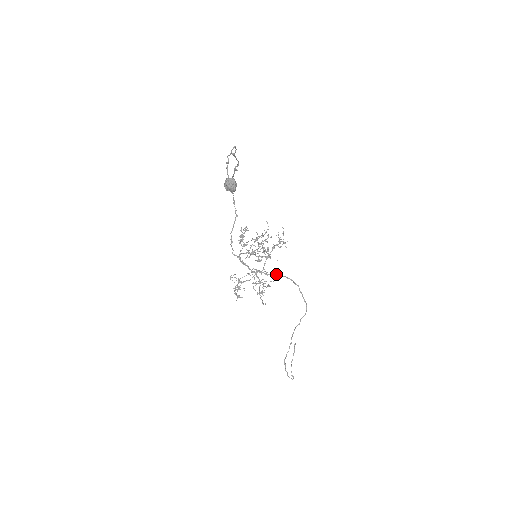
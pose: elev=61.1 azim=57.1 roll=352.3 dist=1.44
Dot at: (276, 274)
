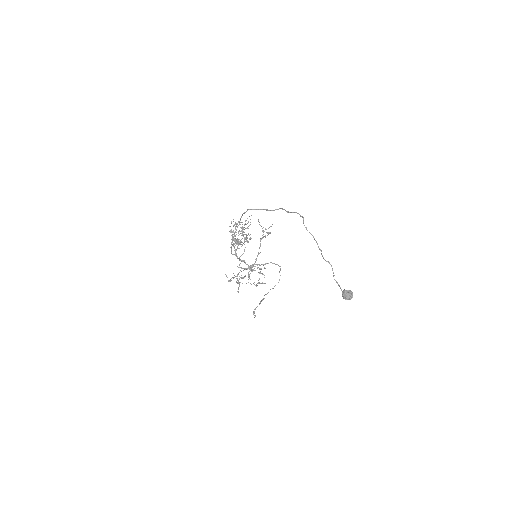
Dot at: (267, 263)
